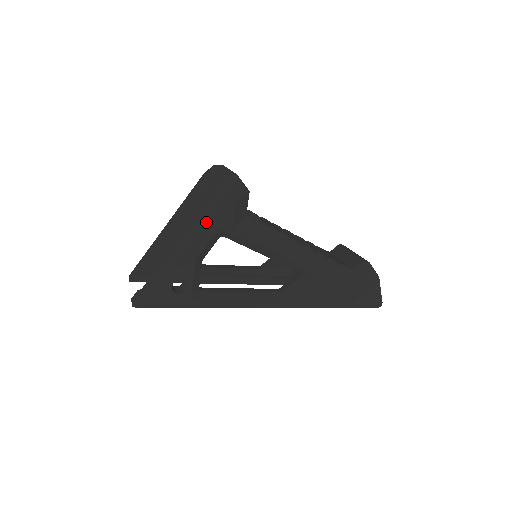
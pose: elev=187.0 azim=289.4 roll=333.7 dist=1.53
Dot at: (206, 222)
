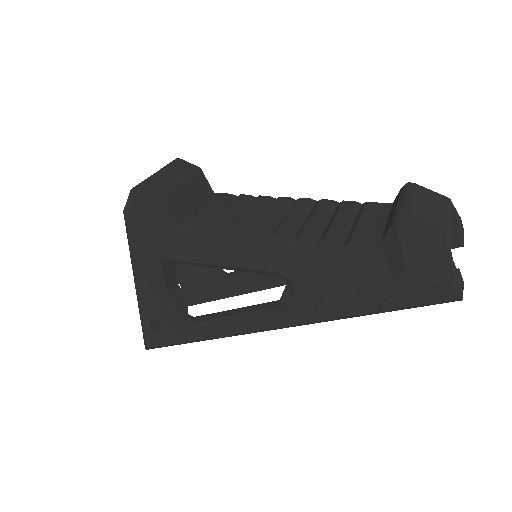
Dot at: (132, 256)
